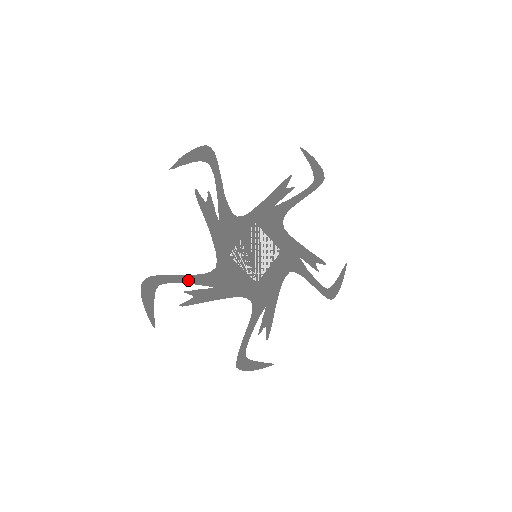
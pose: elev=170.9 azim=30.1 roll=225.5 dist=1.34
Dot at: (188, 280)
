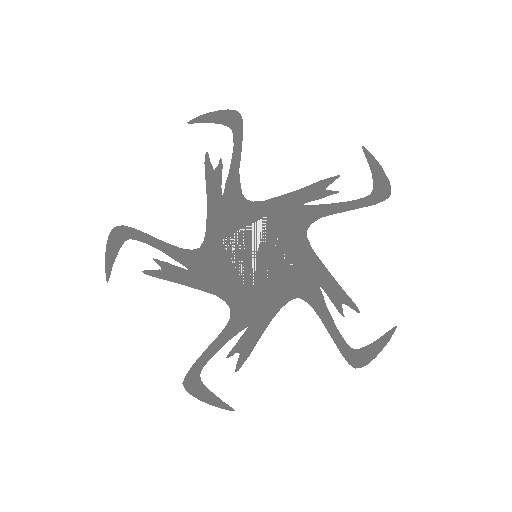
Dot at: (163, 248)
